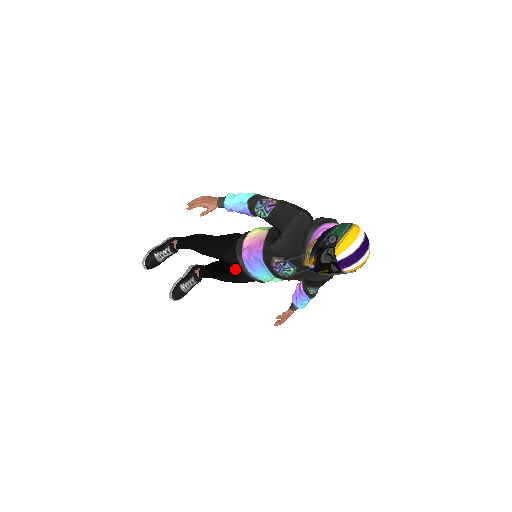
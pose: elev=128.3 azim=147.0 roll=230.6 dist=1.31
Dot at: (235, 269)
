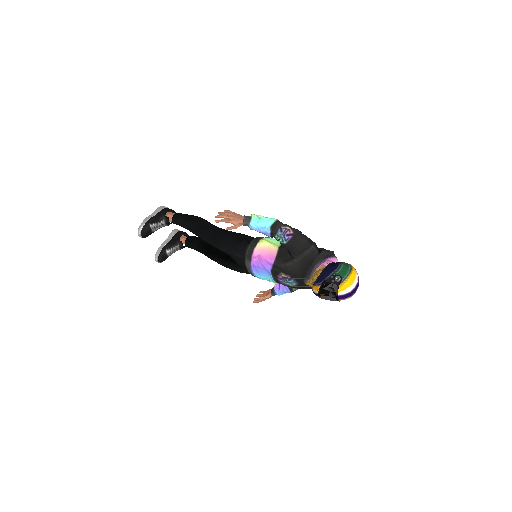
Dot at: (237, 264)
